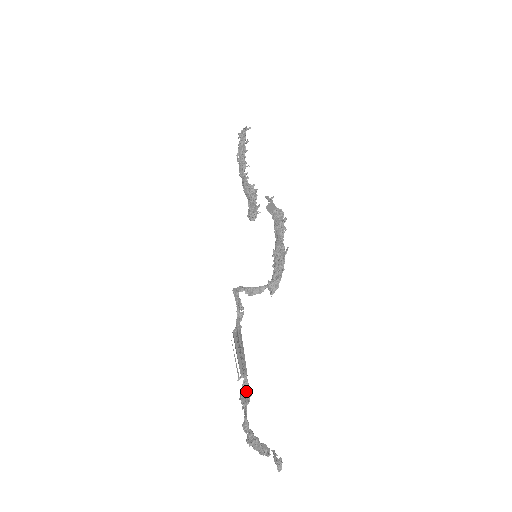
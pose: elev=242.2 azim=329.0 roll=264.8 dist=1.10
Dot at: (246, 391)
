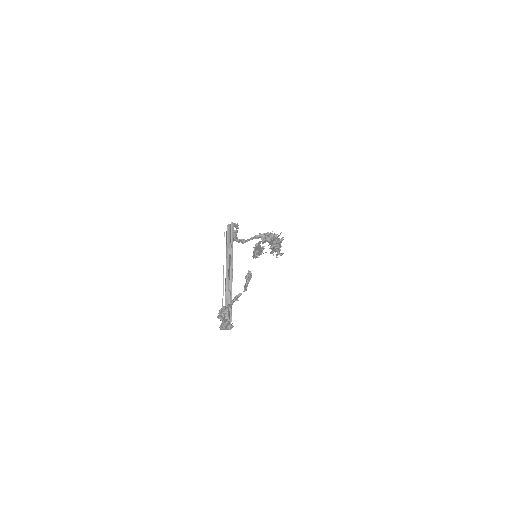
Dot at: occluded
